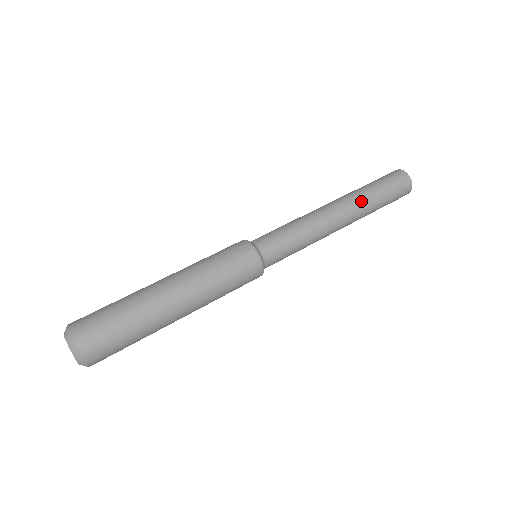
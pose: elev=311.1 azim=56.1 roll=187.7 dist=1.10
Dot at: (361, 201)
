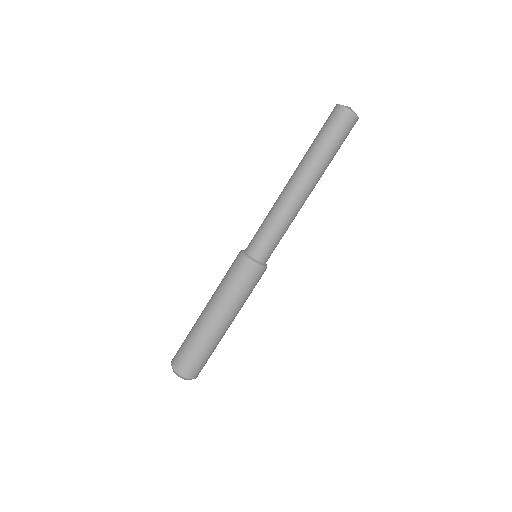
Dot at: (313, 165)
